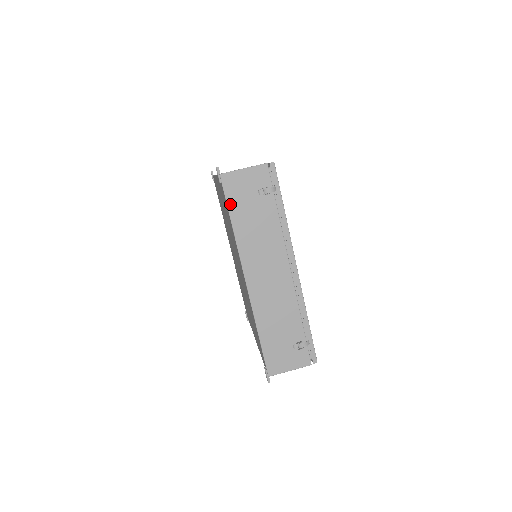
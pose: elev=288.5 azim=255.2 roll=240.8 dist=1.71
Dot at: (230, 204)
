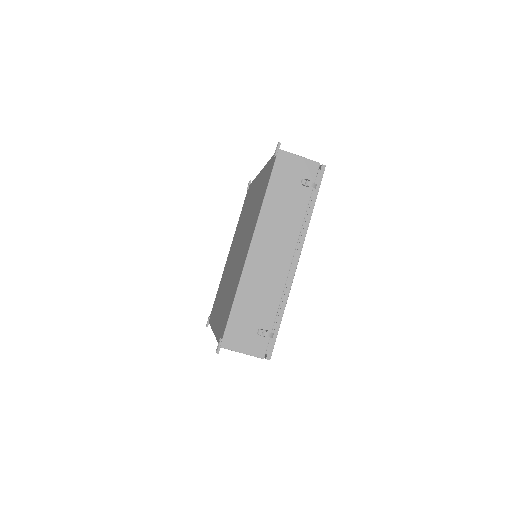
Dot at: (273, 176)
